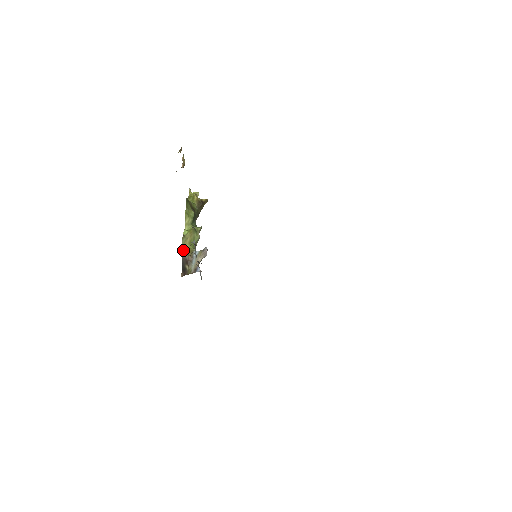
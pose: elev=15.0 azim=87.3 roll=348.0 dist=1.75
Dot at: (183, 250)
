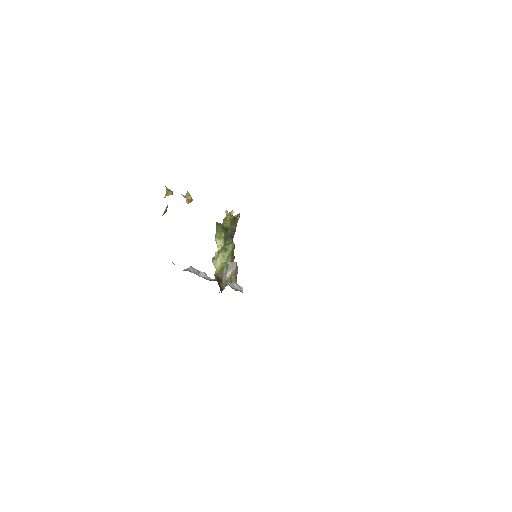
Dot at: (216, 271)
